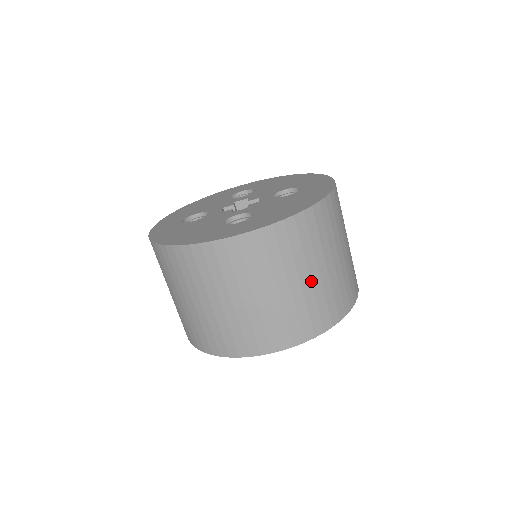
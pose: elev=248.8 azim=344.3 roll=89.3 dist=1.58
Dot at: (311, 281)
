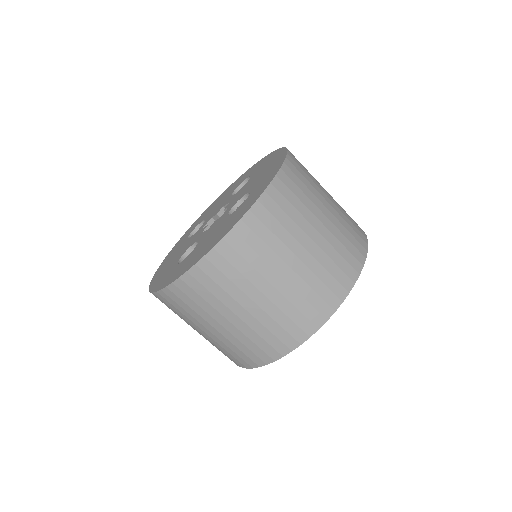
Dot at: (241, 319)
